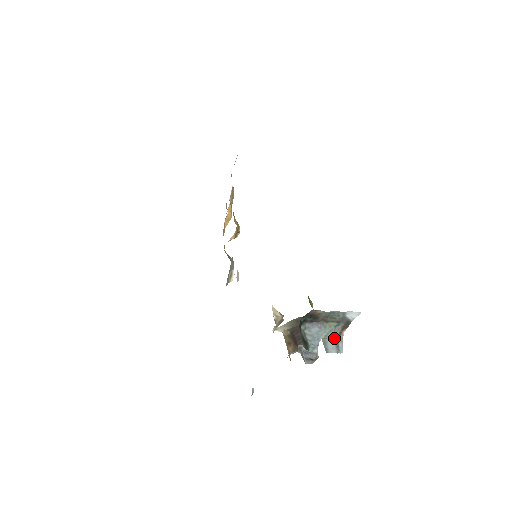
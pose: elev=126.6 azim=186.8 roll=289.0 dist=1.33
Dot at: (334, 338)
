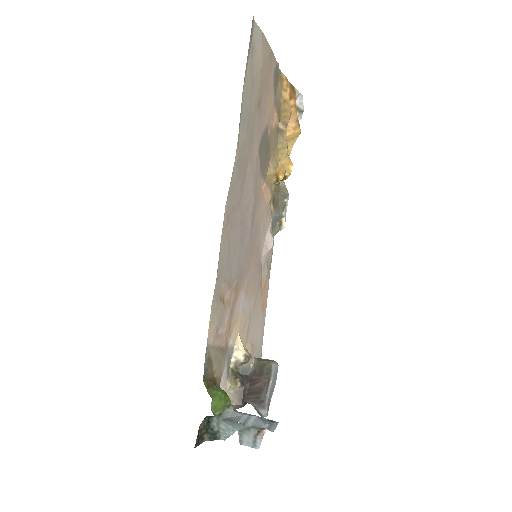
Dot at: (250, 435)
